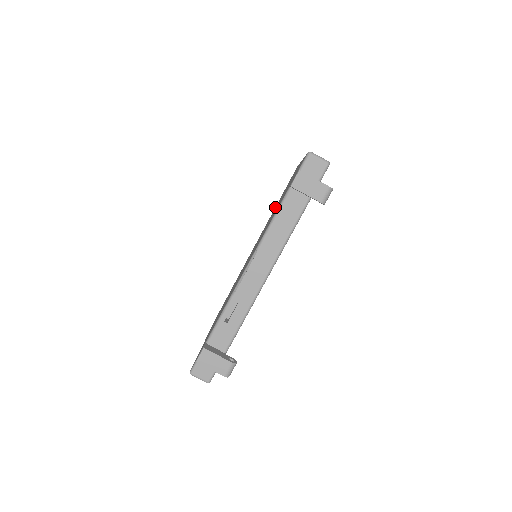
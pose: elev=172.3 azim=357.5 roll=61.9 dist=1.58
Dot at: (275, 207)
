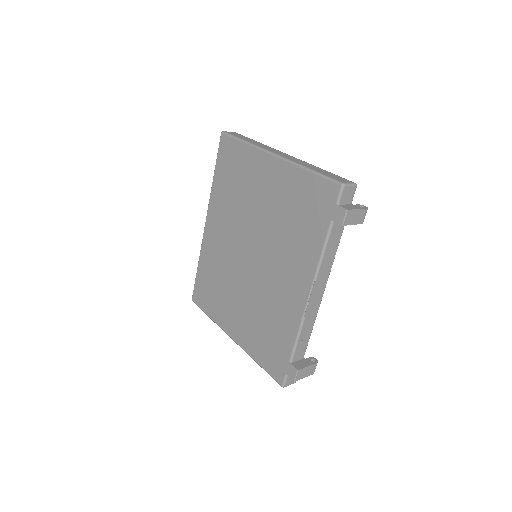
Dot at: (219, 185)
